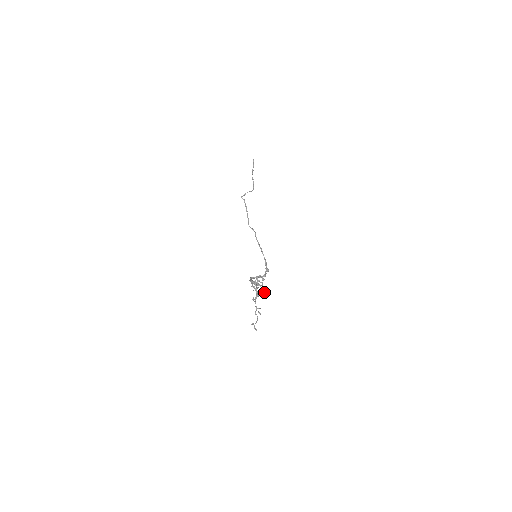
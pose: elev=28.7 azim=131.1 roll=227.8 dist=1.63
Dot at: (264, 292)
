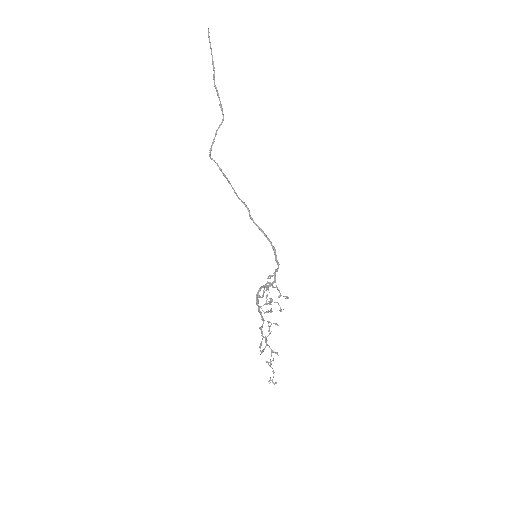
Dot at: occluded
